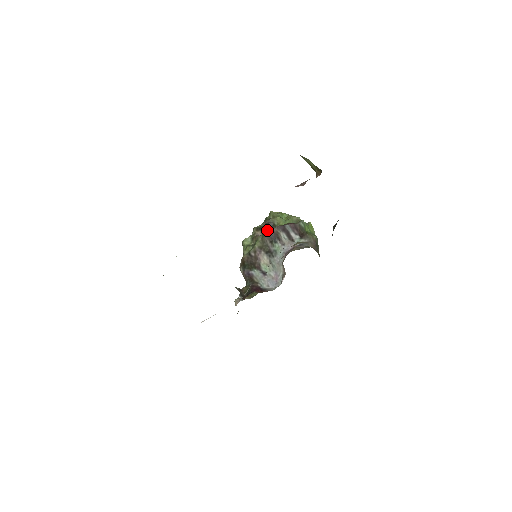
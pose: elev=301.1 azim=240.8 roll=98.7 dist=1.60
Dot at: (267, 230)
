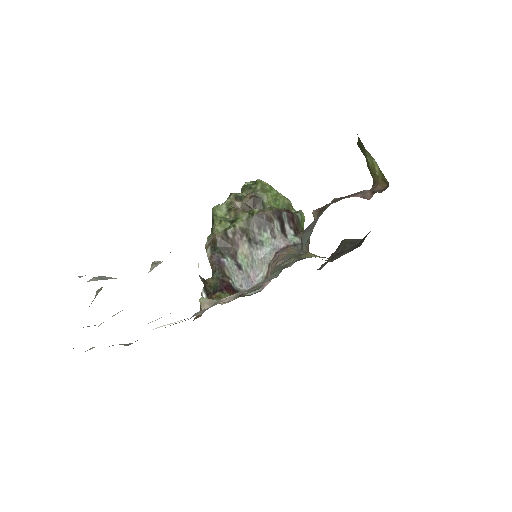
Dot at: (257, 210)
